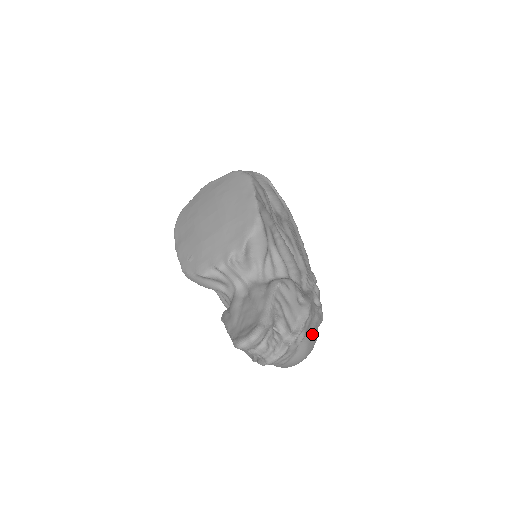
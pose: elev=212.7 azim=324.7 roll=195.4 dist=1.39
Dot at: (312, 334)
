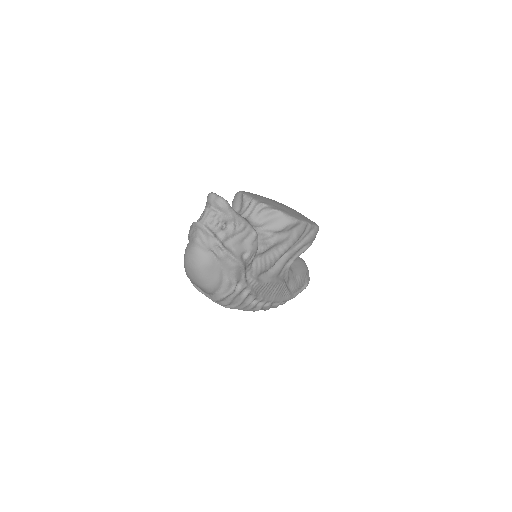
Dot at: (217, 273)
